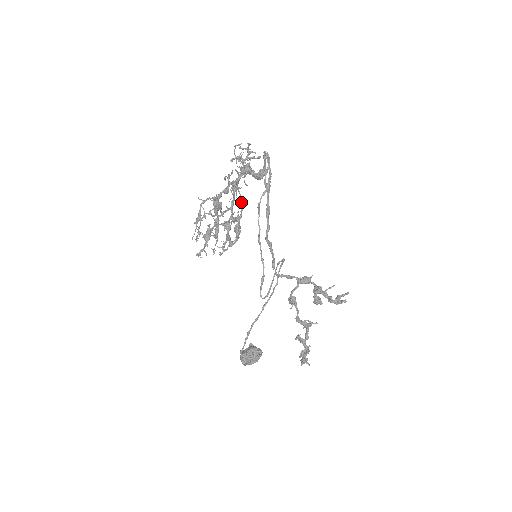
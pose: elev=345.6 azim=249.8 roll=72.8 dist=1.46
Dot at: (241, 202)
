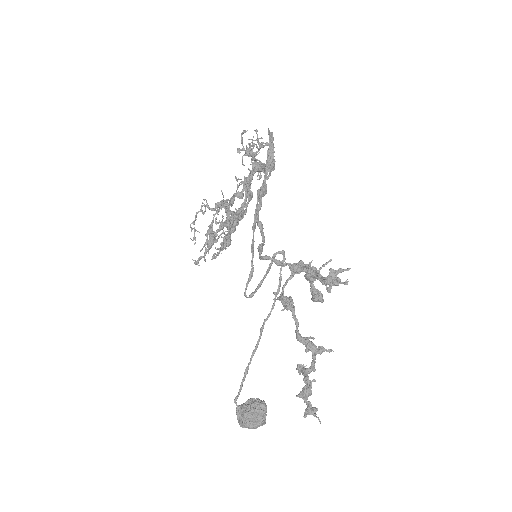
Dot at: (248, 198)
